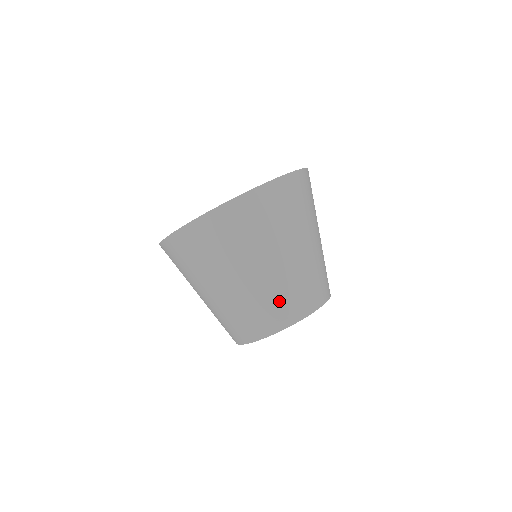
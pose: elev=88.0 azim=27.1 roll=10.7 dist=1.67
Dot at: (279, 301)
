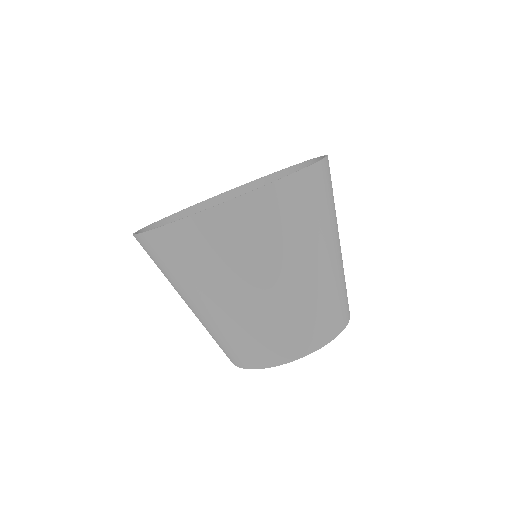
Dot at: (309, 318)
